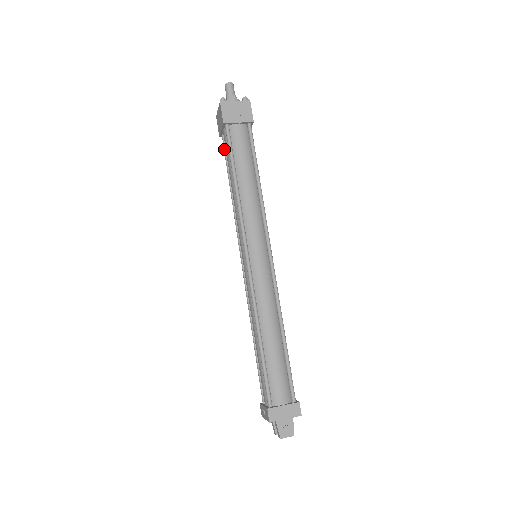
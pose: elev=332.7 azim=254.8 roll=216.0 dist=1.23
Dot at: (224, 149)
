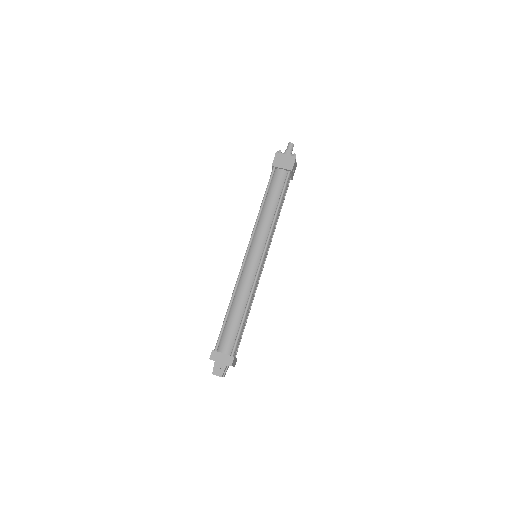
Dot at: occluded
